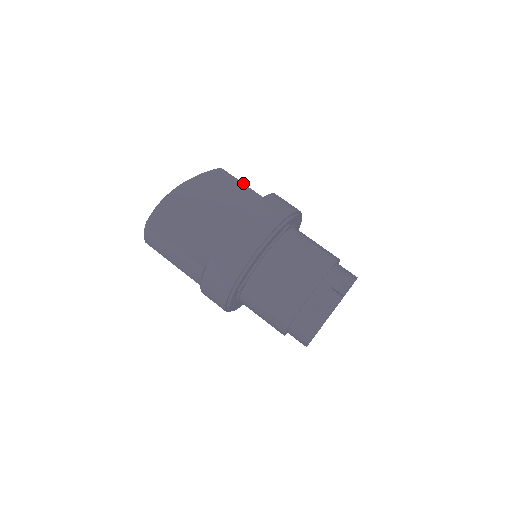
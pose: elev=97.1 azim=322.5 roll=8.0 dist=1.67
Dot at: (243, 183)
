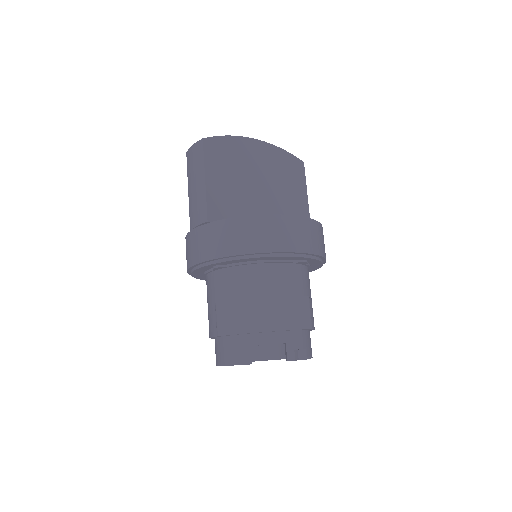
Dot at: occluded
